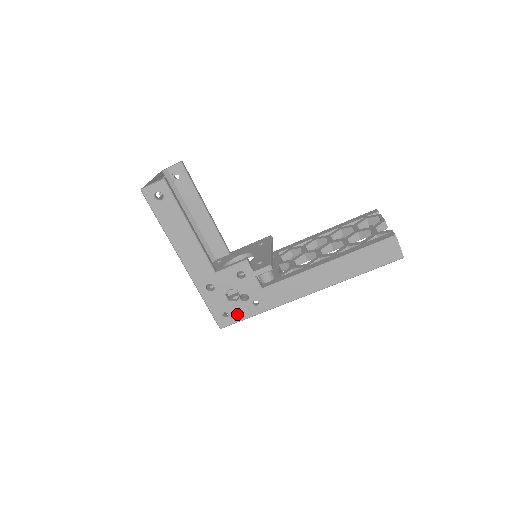
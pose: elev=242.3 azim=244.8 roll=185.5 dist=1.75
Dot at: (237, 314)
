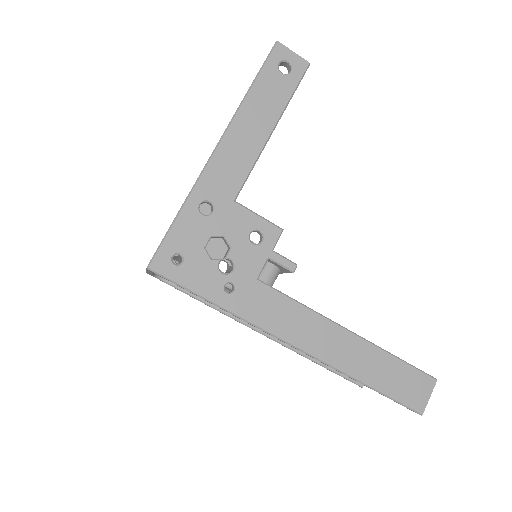
Dot at: (192, 274)
